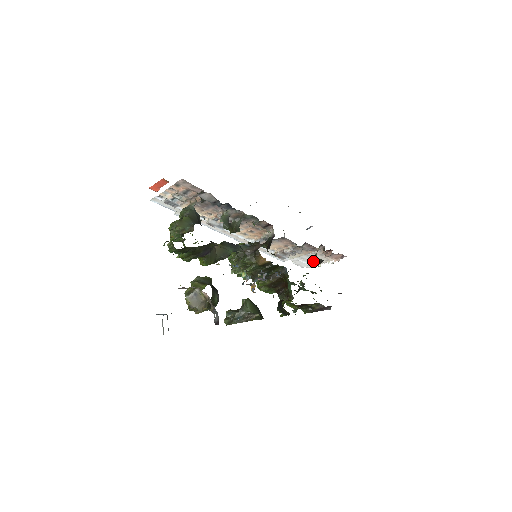
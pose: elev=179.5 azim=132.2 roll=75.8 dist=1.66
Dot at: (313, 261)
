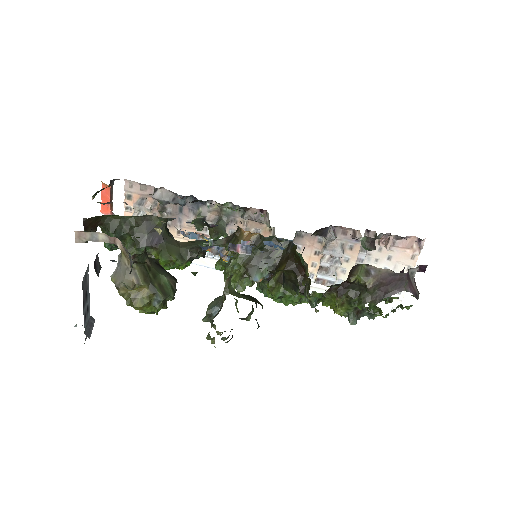
Dot at: occluded
